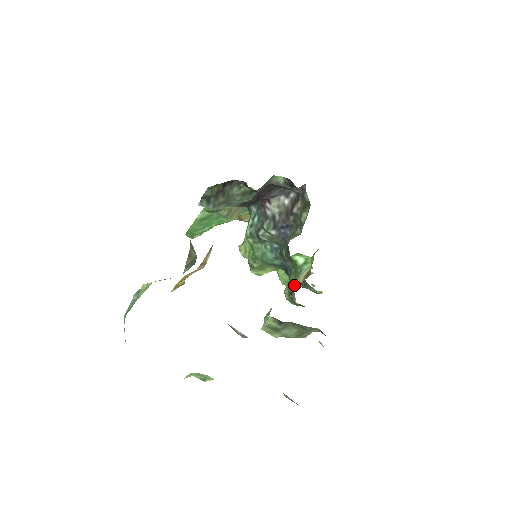
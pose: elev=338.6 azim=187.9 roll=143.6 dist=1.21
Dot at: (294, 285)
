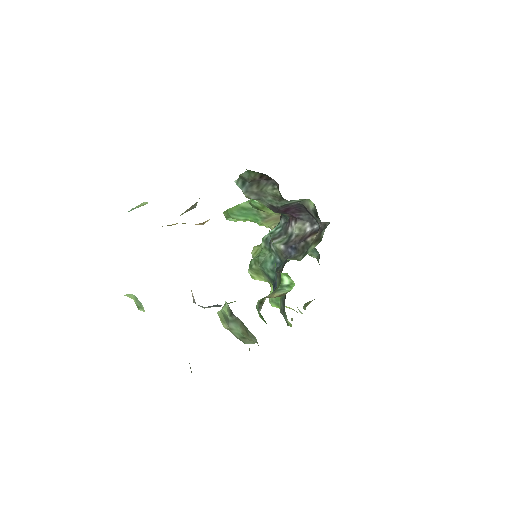
Dot at: (267, 297)
